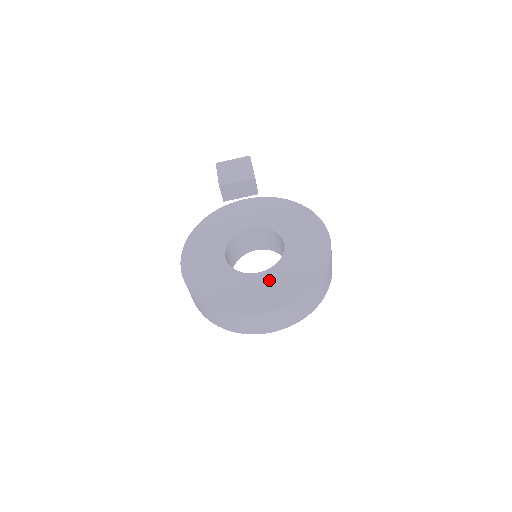
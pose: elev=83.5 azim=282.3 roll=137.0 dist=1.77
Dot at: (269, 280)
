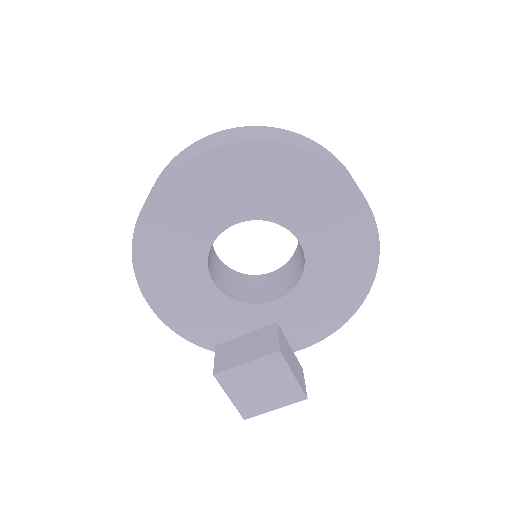
Dot at: (294, 310)
